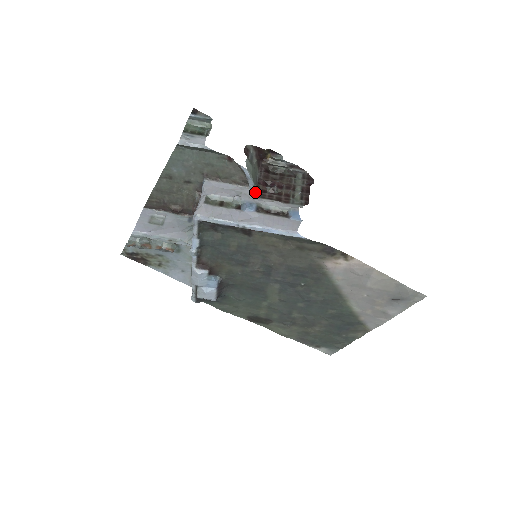
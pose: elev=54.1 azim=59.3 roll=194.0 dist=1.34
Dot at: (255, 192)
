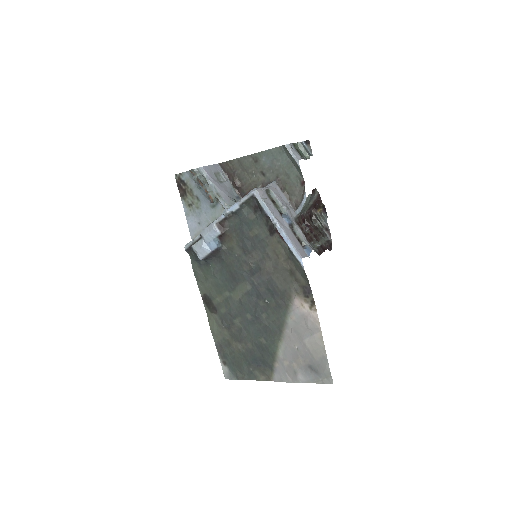
Dot at: (296, 217)
